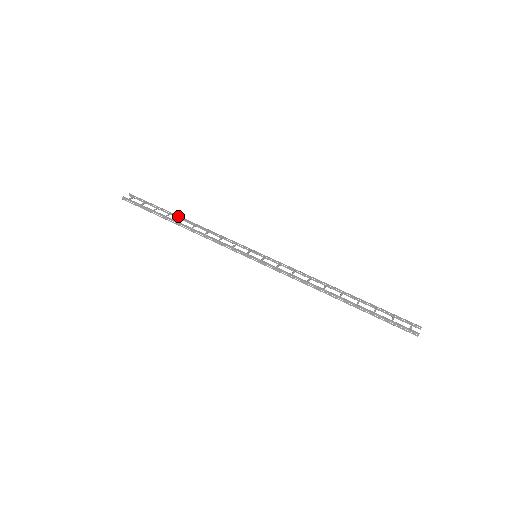
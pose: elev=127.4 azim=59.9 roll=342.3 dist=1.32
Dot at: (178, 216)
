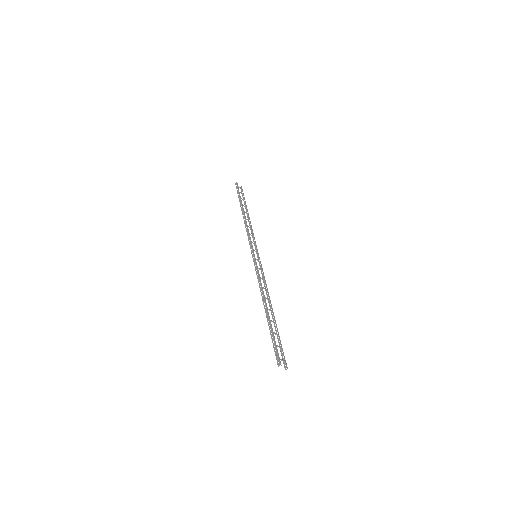
Dot at: occluded
